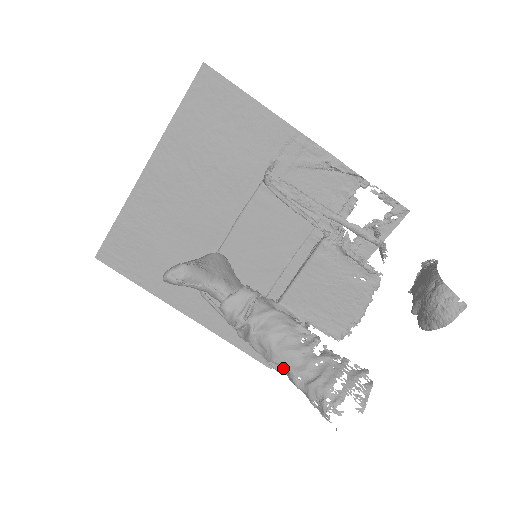
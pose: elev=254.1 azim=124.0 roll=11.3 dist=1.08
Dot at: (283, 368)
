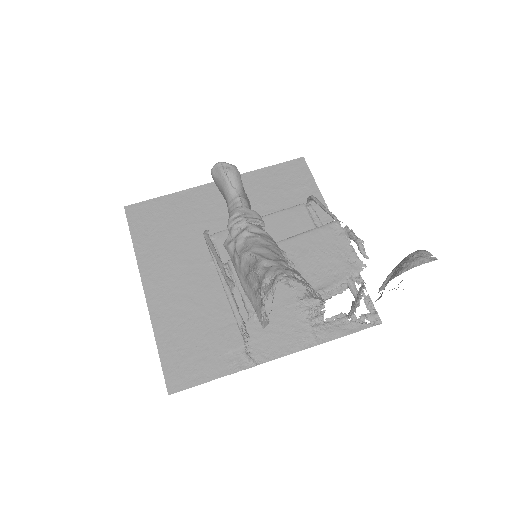
Dot at: (252, 261)
